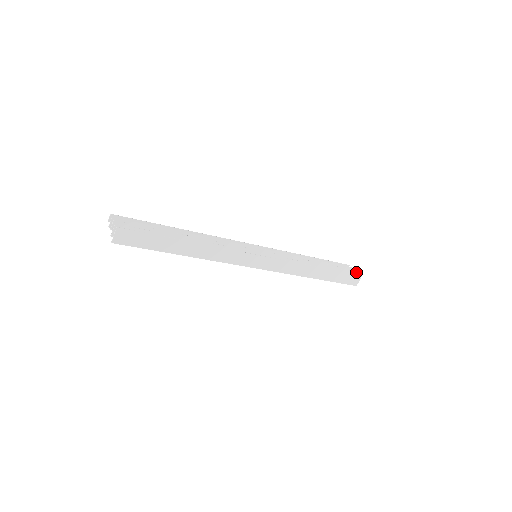
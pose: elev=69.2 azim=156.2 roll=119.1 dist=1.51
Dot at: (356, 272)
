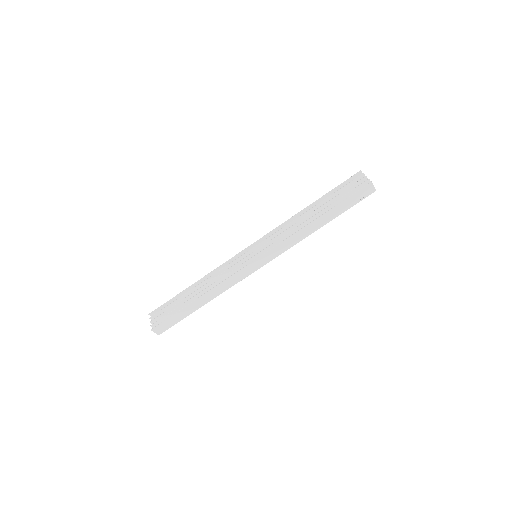
Dot at: (364, 181)
